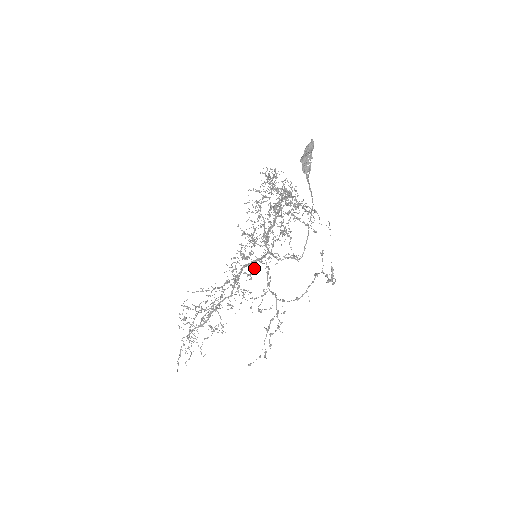
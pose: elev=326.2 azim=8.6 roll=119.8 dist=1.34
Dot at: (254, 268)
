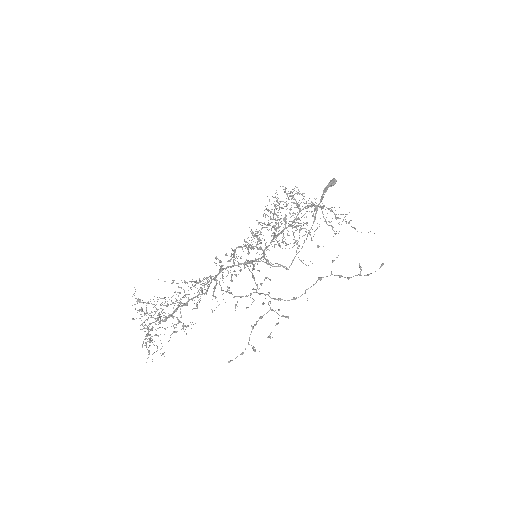
Dot at: (241, 270)
